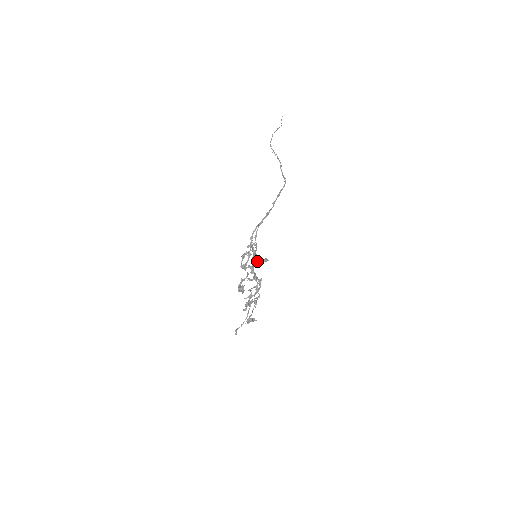
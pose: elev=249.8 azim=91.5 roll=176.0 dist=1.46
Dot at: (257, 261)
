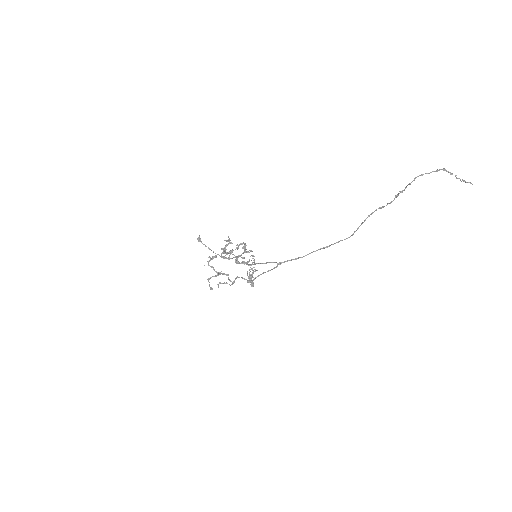
Dot at: occluded
